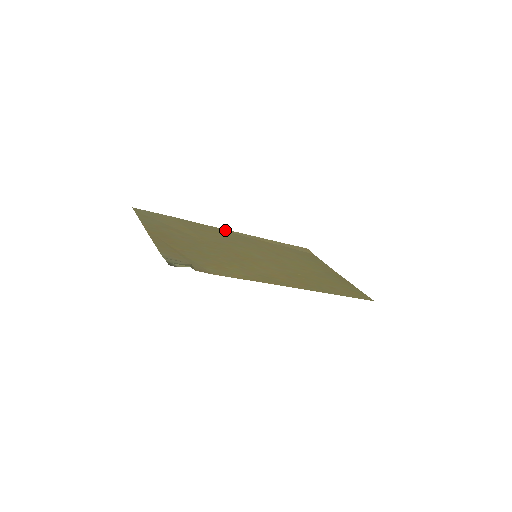
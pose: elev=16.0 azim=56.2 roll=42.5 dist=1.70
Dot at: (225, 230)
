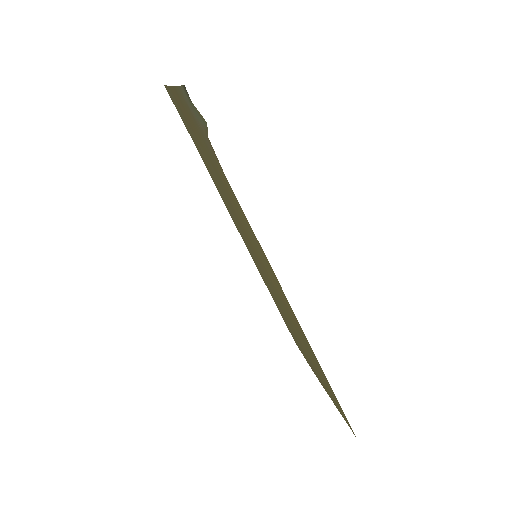
Dot at: occluded
